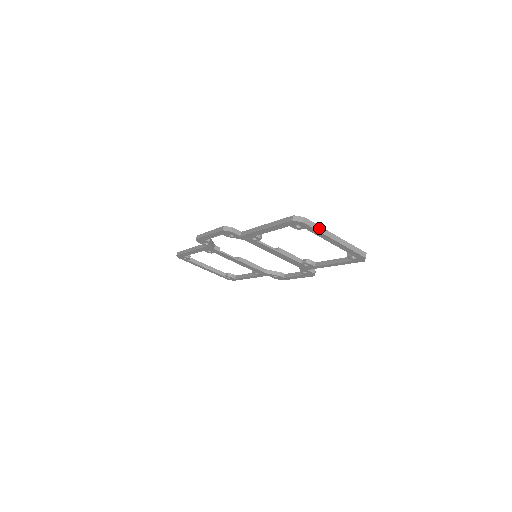
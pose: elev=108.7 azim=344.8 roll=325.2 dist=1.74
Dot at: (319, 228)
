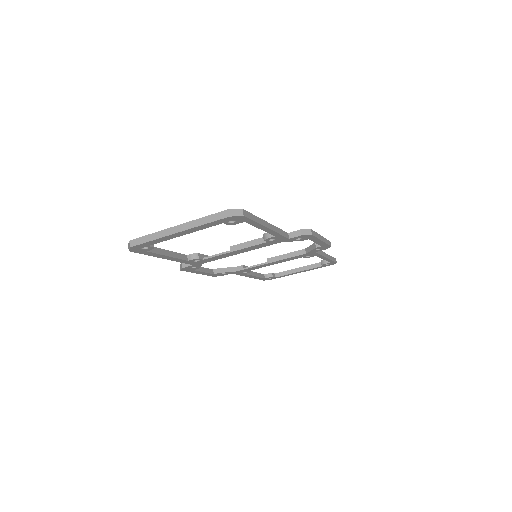
Dot at: (151, 237)
